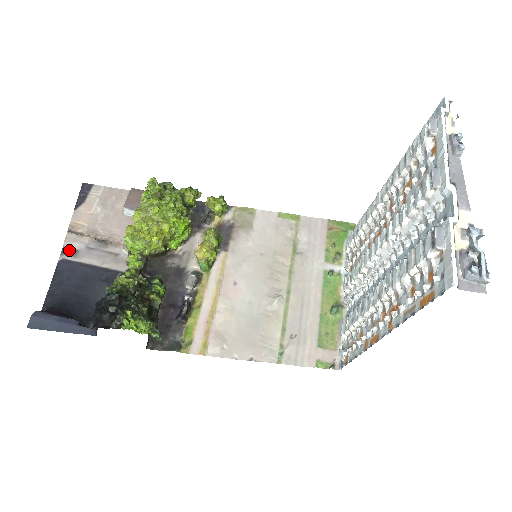
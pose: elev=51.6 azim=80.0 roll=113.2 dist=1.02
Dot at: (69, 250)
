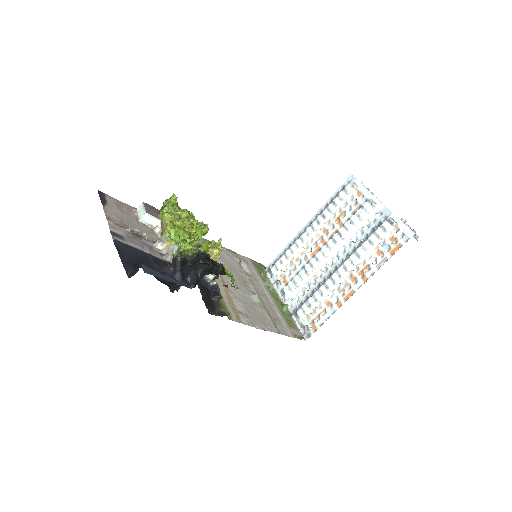
Dot at: (116, 234)
